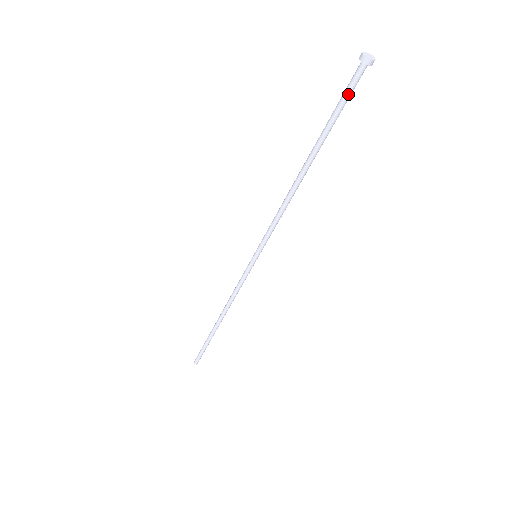
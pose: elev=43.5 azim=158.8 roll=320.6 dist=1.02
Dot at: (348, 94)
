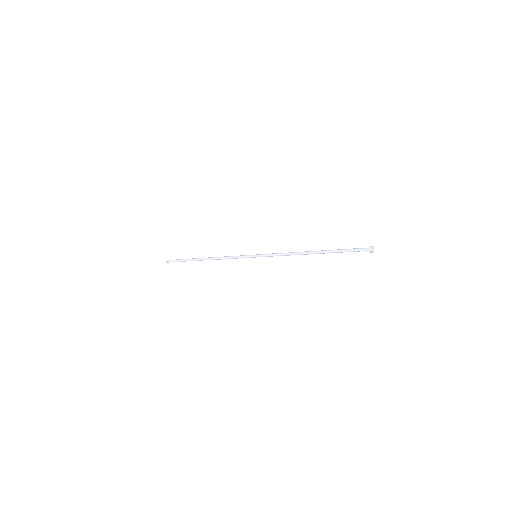
Dot at: occluded
